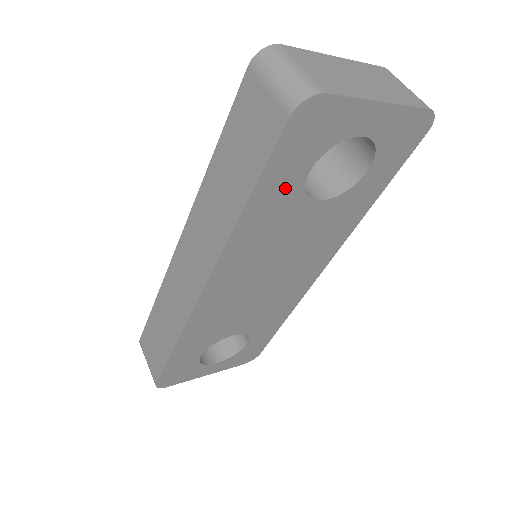
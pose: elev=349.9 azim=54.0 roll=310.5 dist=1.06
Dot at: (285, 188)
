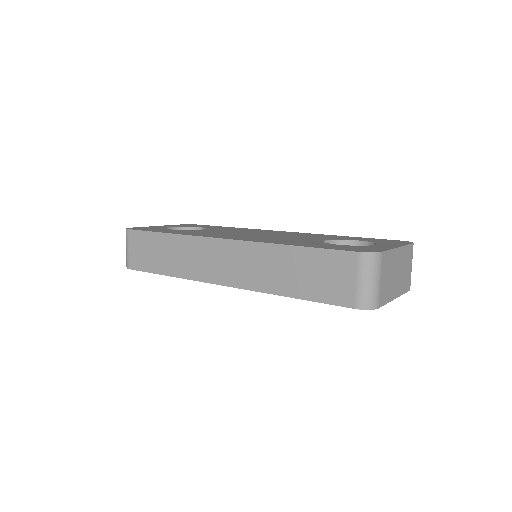
Dot at: occluded
